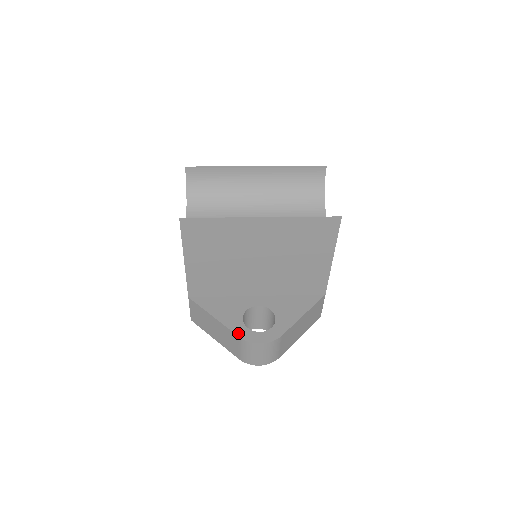
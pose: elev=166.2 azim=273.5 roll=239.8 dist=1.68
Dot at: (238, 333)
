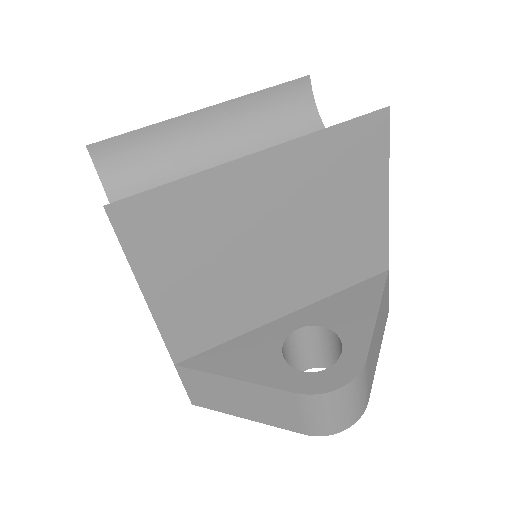
Dot at: (291, 387)
